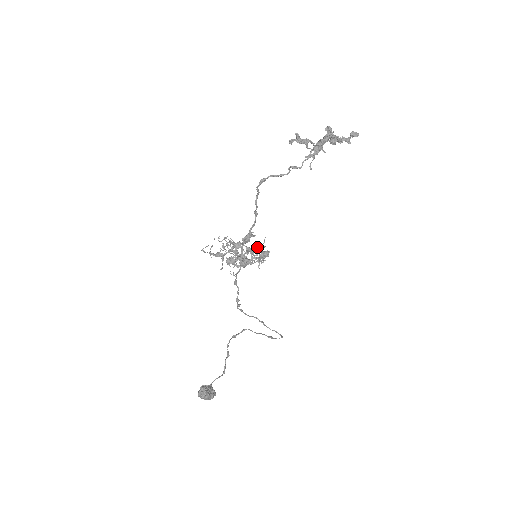
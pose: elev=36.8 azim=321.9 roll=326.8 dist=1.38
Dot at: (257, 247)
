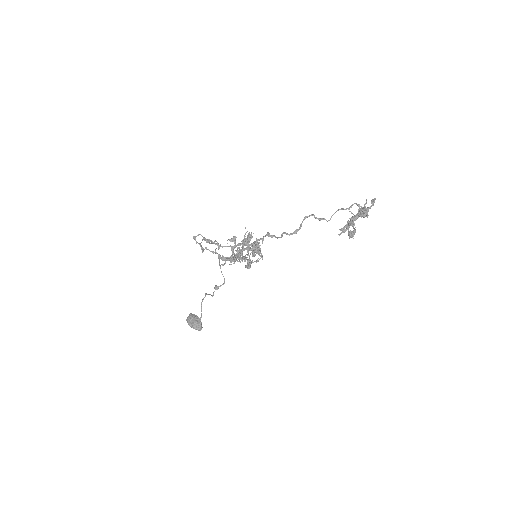
Dot at: (260, 253)
